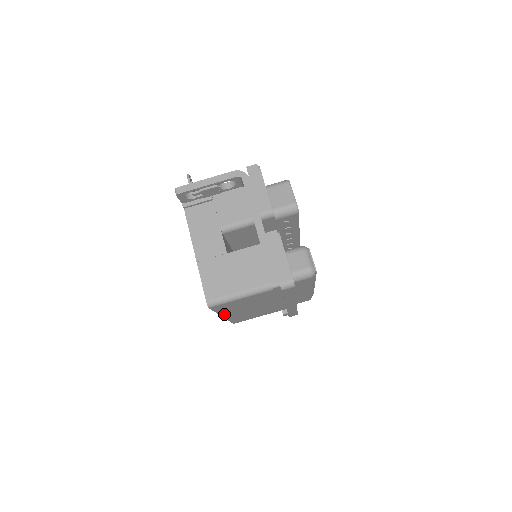
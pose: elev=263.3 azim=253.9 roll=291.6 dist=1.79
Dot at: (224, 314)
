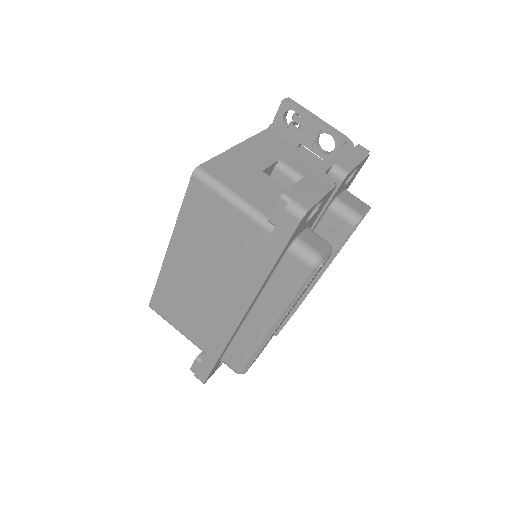
Dot at: (176, 239)
